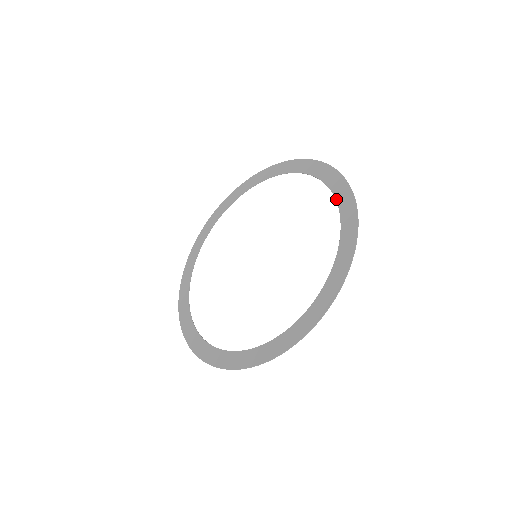
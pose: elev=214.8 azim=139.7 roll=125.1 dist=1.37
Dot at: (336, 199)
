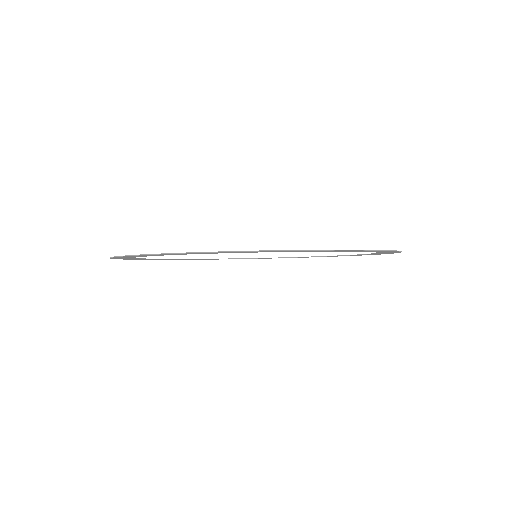
Dot at: occluded
